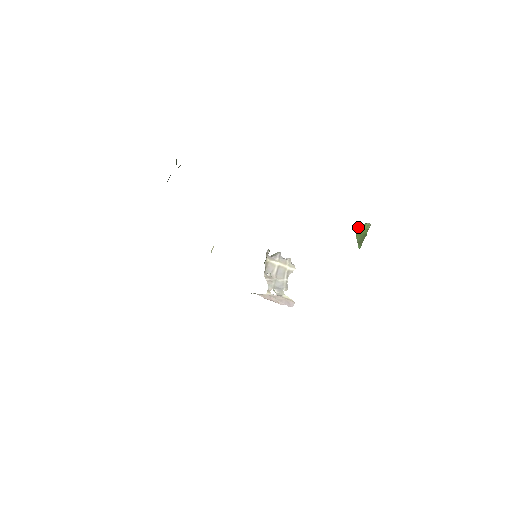
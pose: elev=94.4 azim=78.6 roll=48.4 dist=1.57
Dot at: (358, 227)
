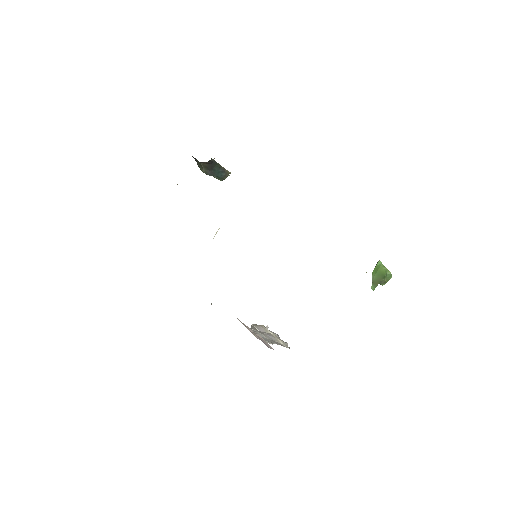
Dot at: (377, 266)
